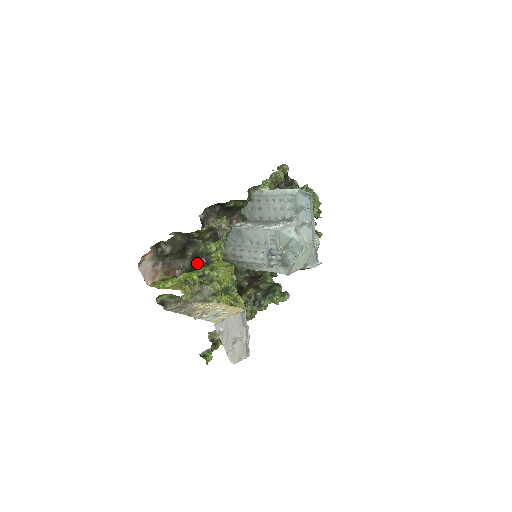
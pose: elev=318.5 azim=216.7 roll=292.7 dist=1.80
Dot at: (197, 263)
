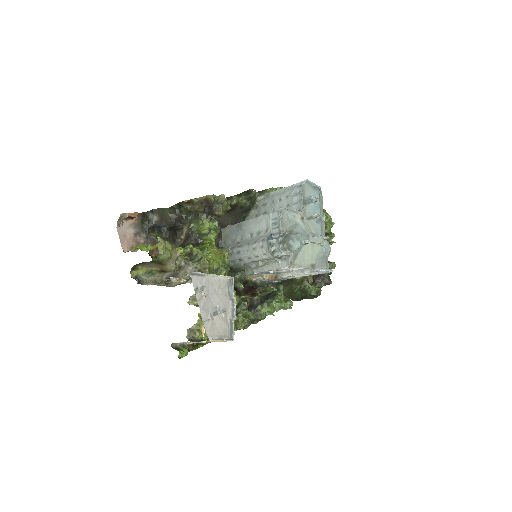
Dot at: (186, 244)
